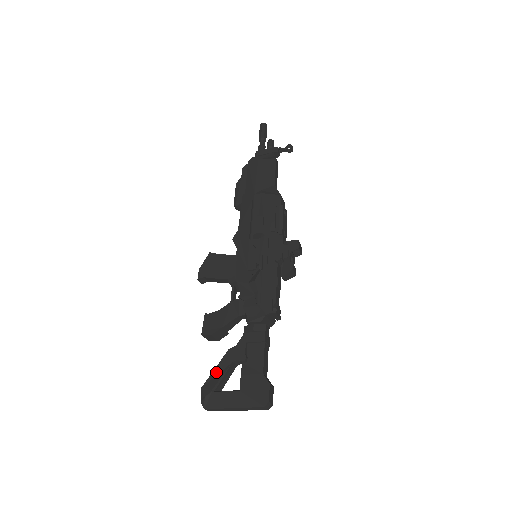
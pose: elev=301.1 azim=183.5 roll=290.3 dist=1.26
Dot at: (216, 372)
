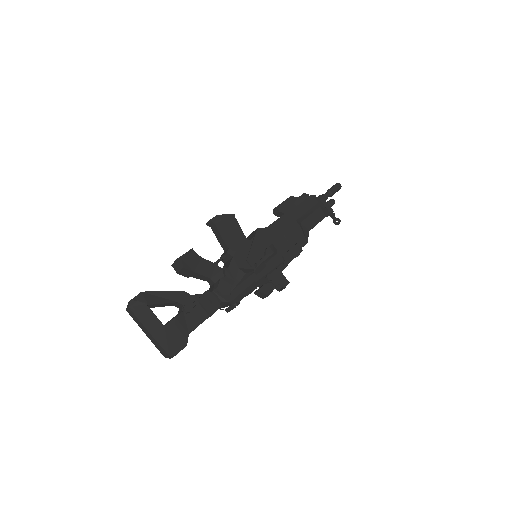
Dot at: (161, 294)
